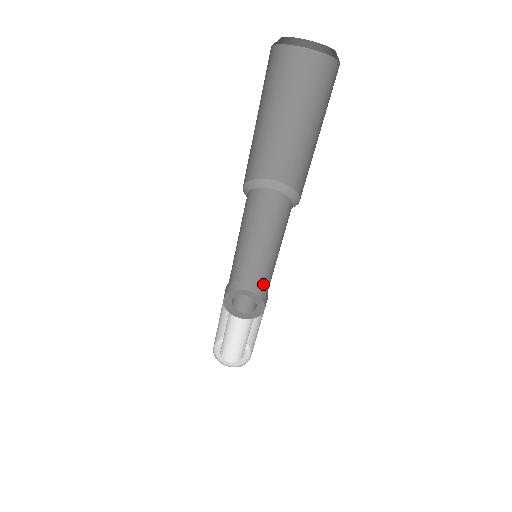
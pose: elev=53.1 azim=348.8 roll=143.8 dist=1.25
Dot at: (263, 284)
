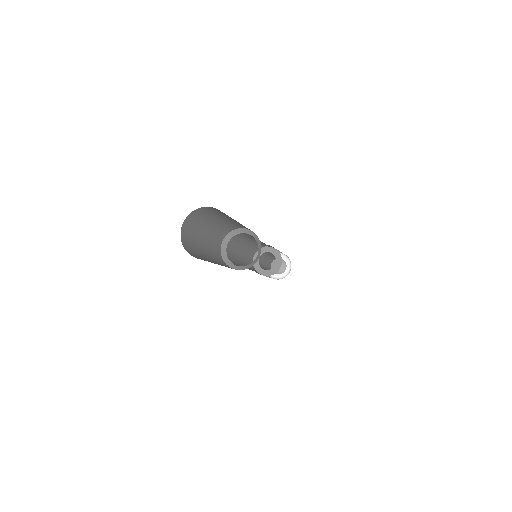
Dot at: occluded
